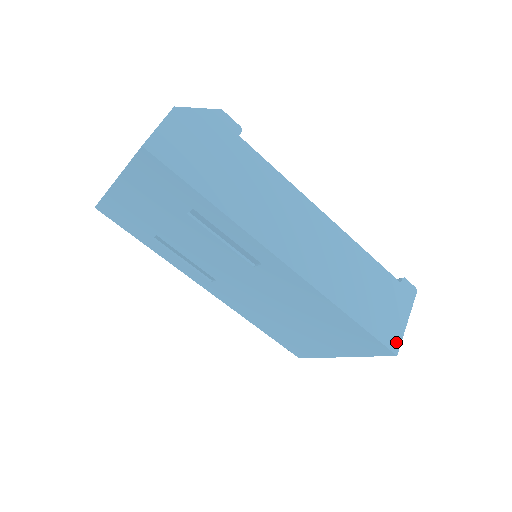
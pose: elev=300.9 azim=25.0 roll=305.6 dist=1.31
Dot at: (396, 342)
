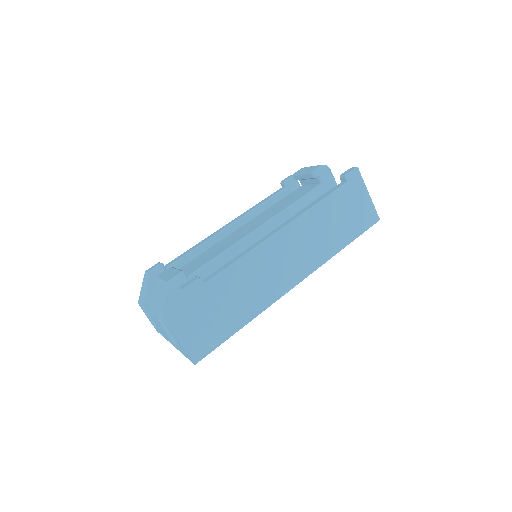
Dot at: (374, 215)
